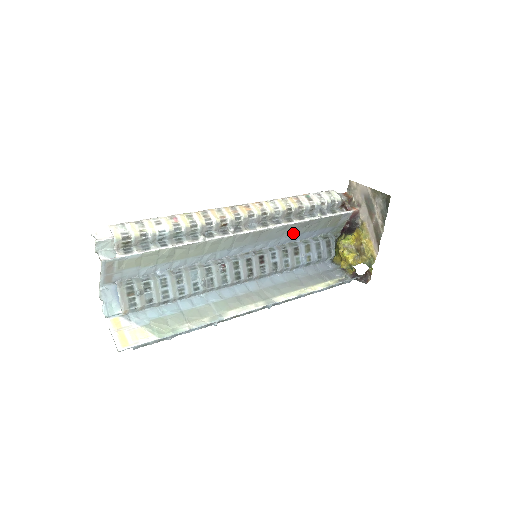
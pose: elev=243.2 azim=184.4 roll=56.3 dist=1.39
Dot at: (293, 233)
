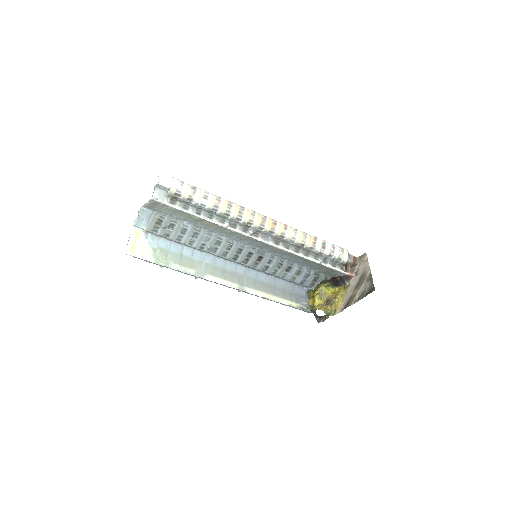
Dot at: (294, 258)
